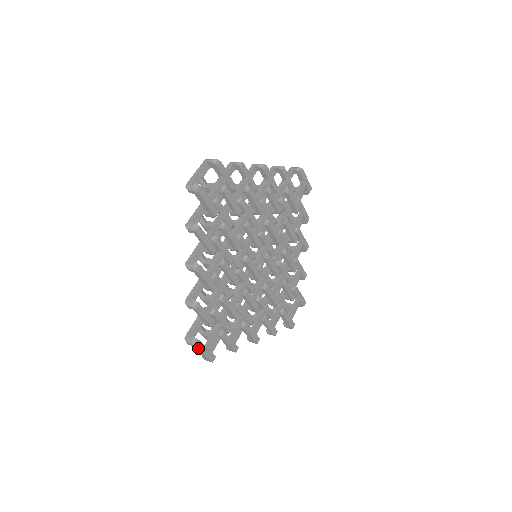
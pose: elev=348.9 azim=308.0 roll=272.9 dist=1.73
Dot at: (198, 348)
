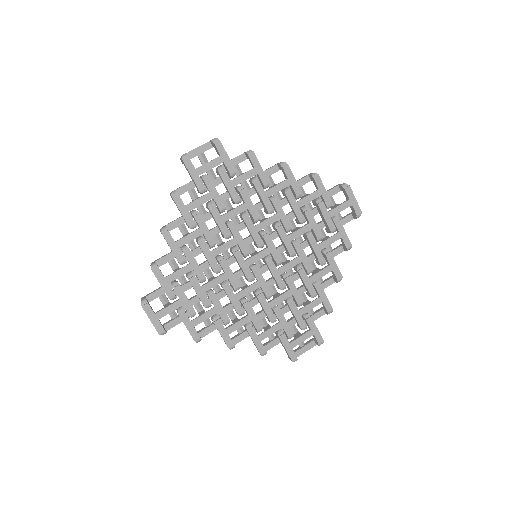
Dot at: (144, 309)
